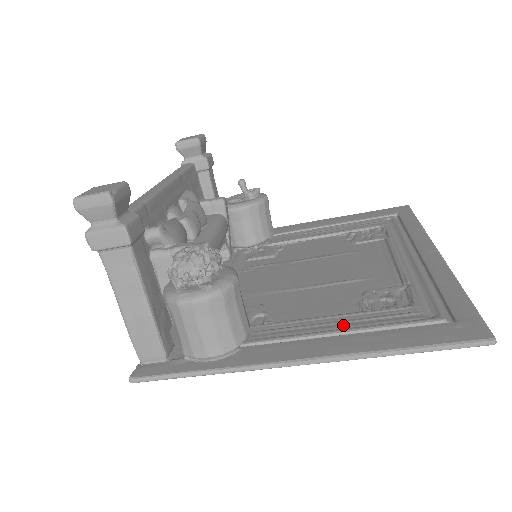
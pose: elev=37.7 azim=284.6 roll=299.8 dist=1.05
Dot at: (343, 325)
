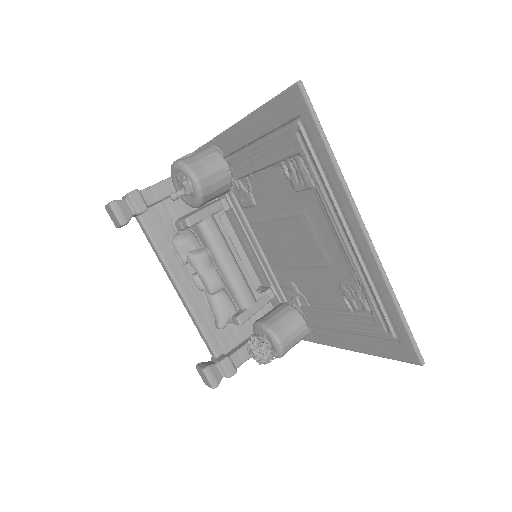
Dot at: (344, 325)
